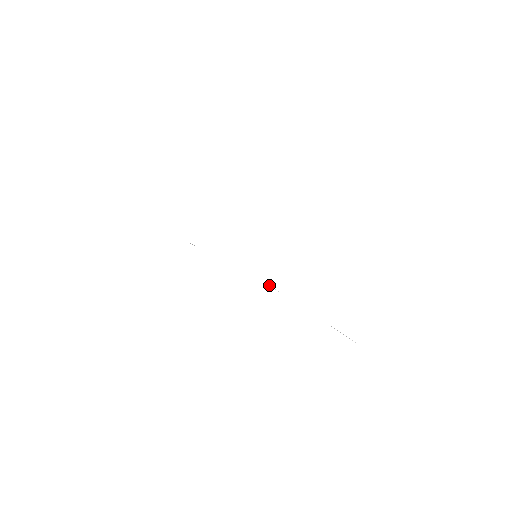
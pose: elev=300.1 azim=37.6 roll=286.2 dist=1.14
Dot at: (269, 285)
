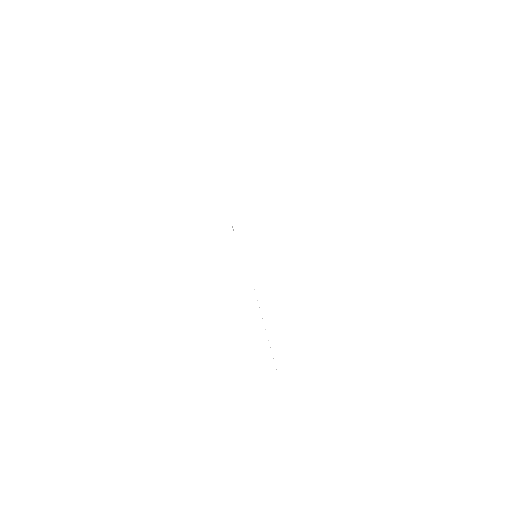
Dot at: occluded
